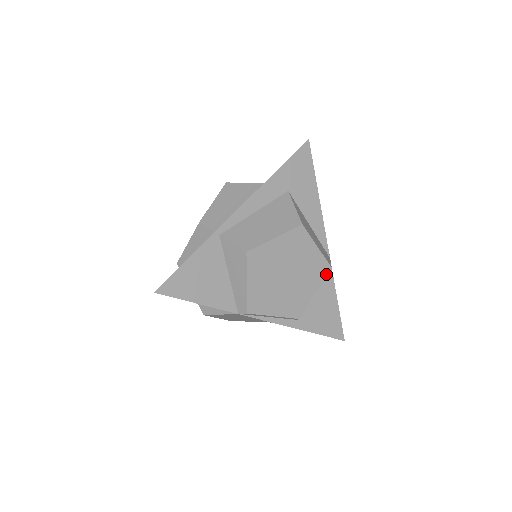
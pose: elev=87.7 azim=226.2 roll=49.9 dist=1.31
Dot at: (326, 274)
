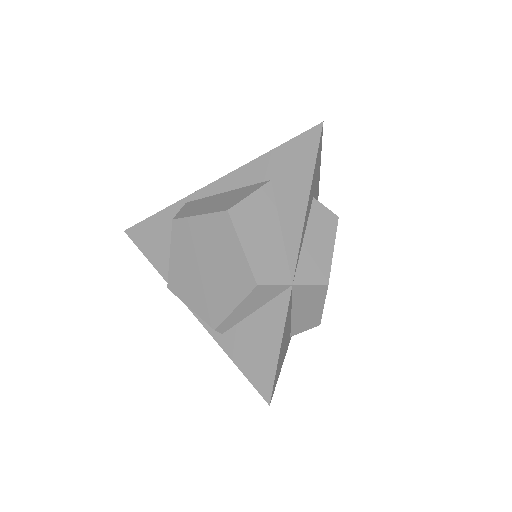
Dot at: (250, 290)
